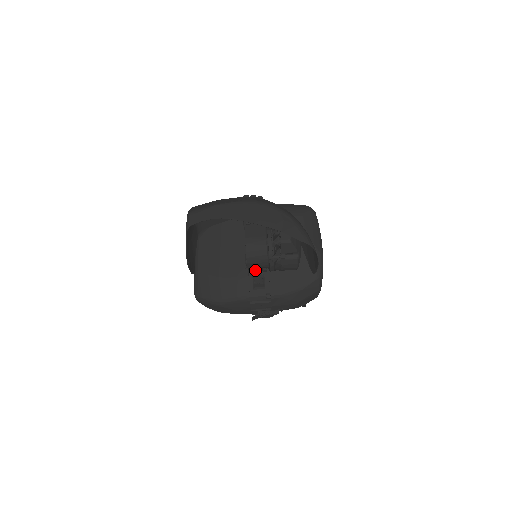
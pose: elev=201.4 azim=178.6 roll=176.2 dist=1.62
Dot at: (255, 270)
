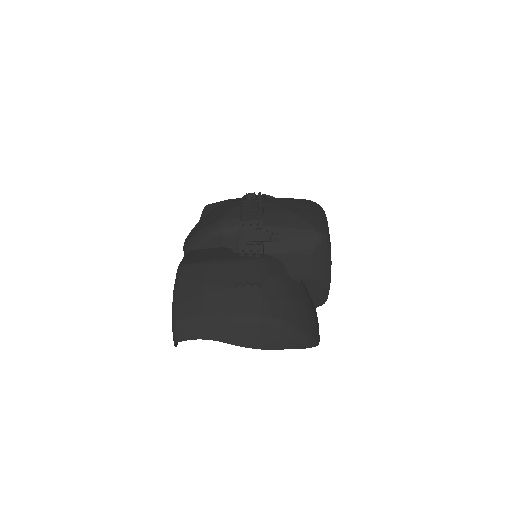
Dot at: occluded
